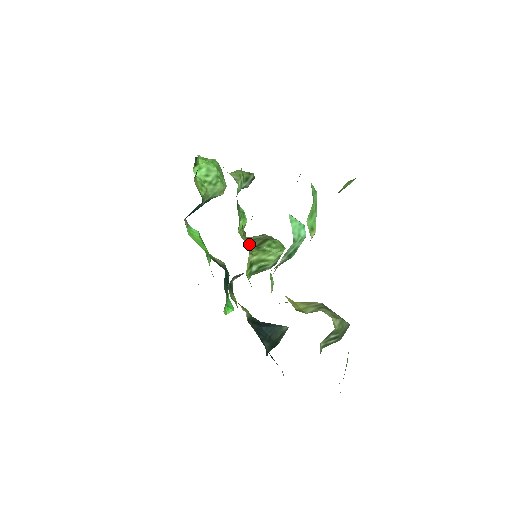
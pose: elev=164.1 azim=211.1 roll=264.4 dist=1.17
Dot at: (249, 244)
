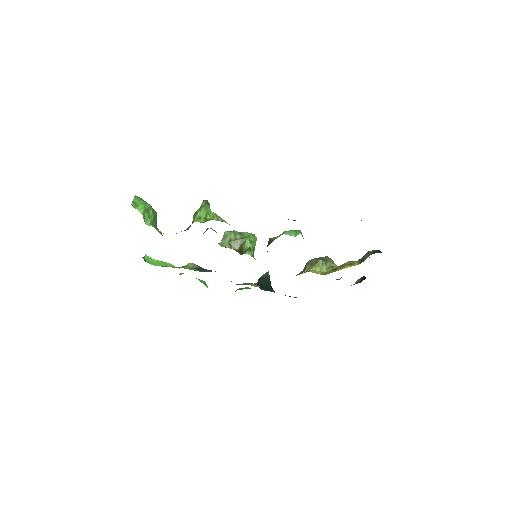
Dot at: (232, 248)
